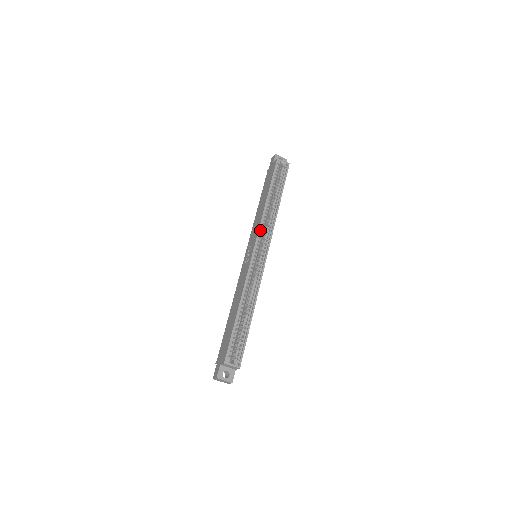
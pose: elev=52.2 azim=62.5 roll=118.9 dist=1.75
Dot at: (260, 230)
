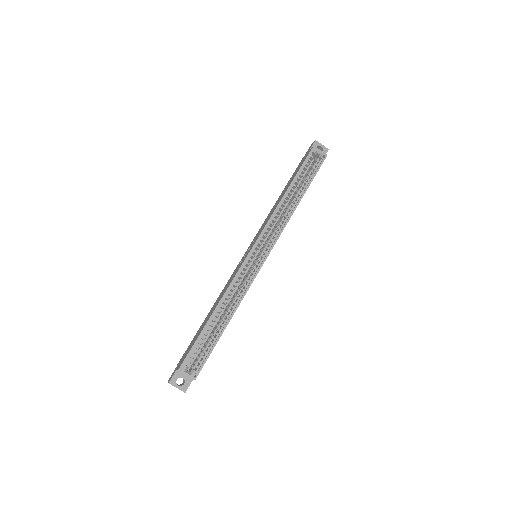
Dot at: (267, 228)
